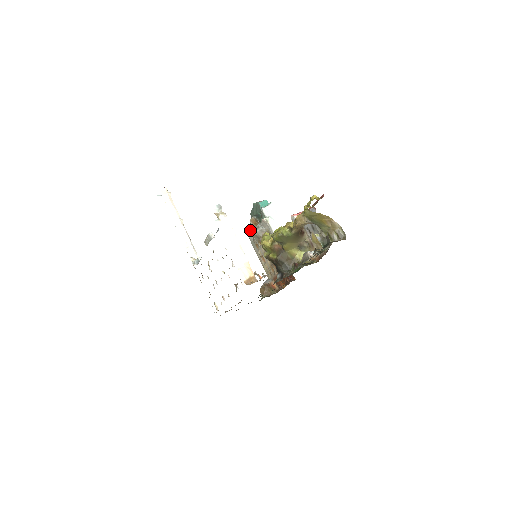
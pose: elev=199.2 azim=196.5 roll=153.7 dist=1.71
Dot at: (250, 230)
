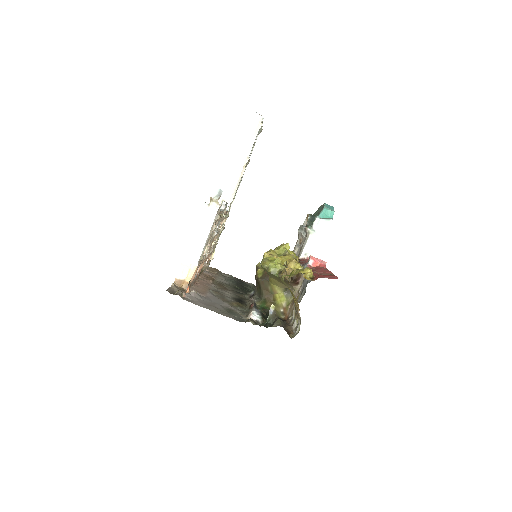
Dot at: occluded
